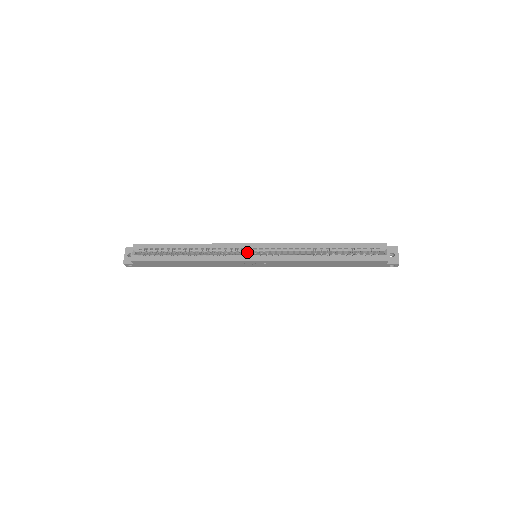
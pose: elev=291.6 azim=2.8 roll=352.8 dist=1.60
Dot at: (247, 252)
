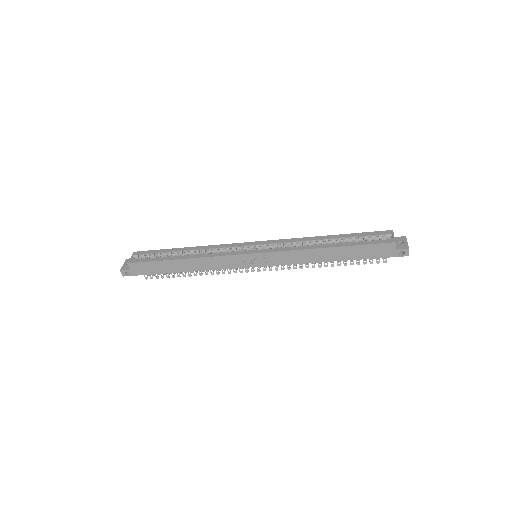
Dot at: (246, 250)
